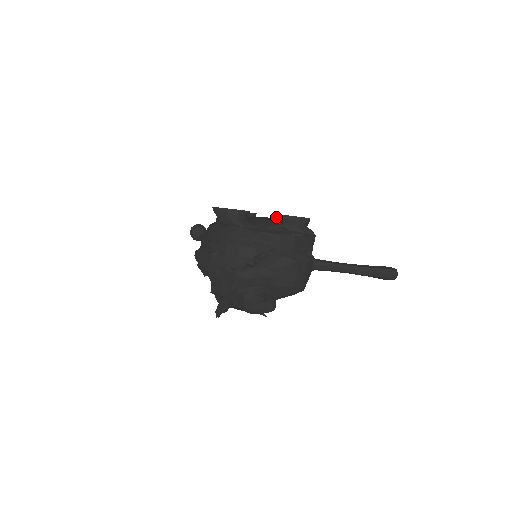
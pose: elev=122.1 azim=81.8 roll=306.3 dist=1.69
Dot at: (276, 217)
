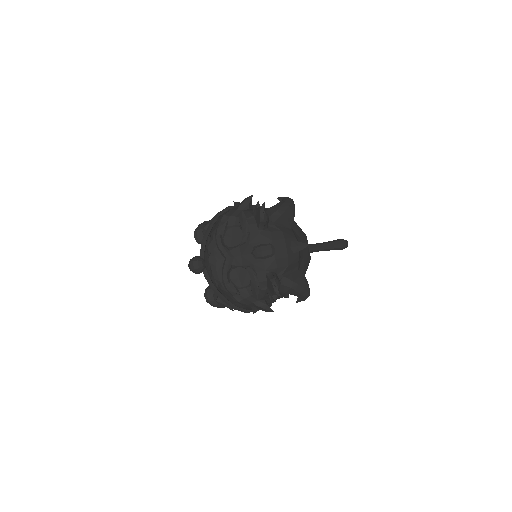
Dot at: occluded
